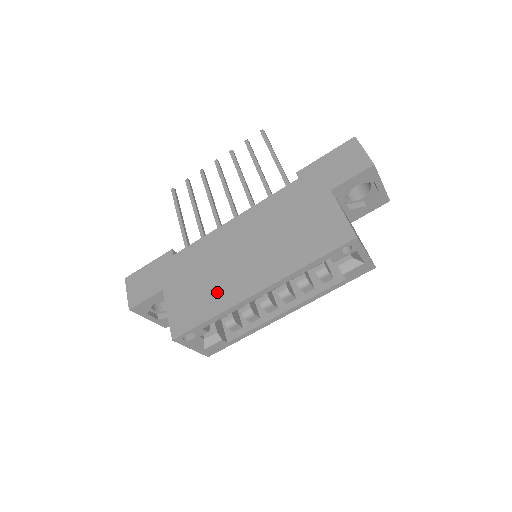
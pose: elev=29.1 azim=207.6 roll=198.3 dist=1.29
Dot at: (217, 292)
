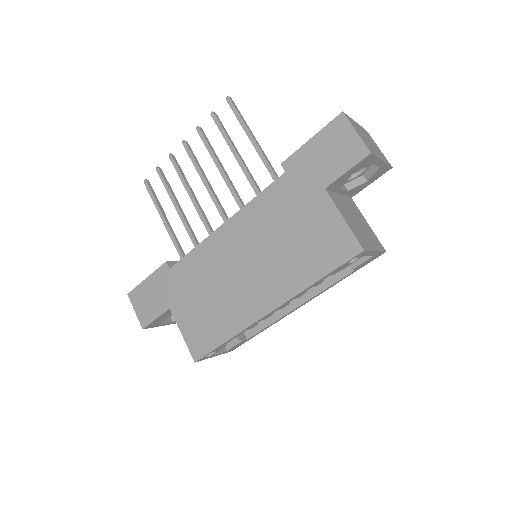
Dot at: (226, 312)
